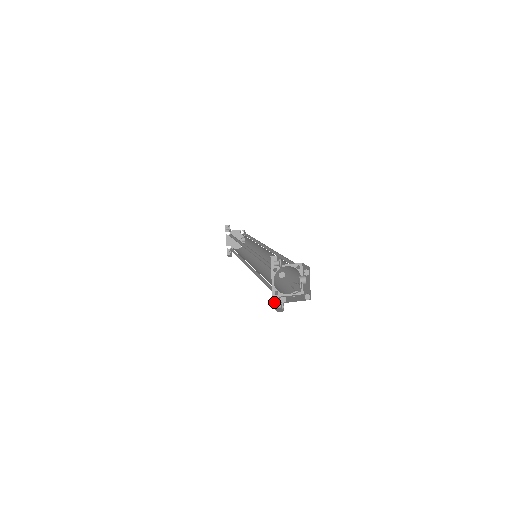
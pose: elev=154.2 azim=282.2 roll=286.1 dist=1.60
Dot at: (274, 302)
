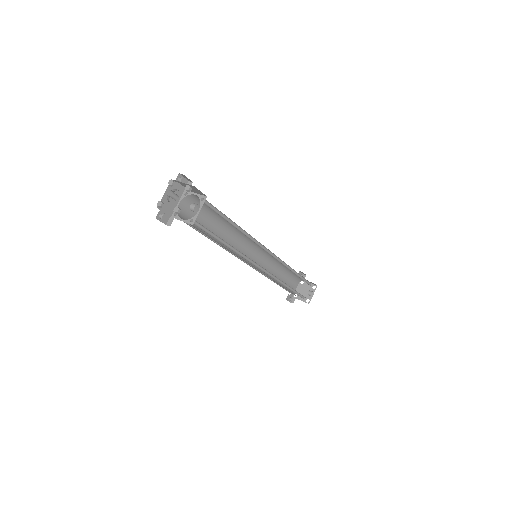
Dot at: (169, 221)
